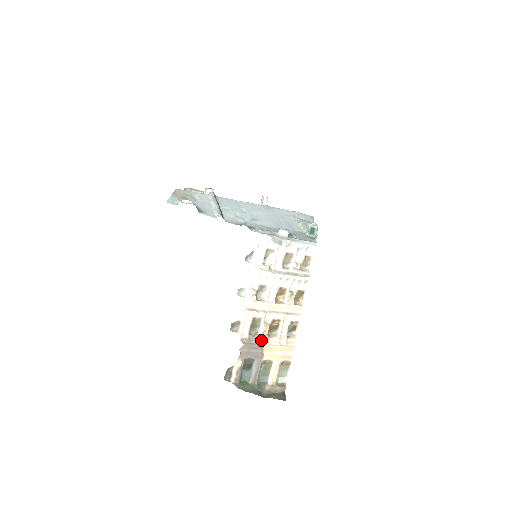
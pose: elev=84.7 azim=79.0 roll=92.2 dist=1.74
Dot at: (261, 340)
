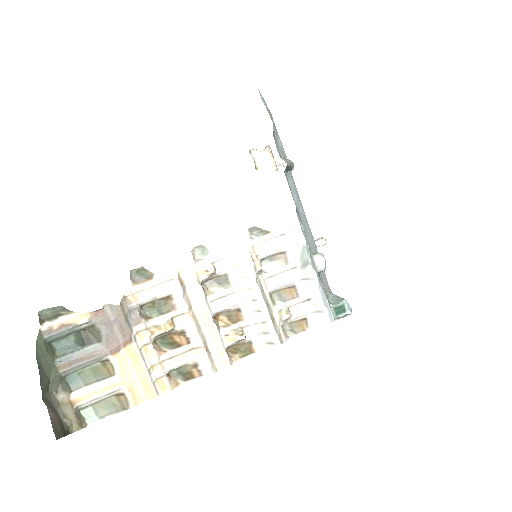
Dot at: (141, 332)
